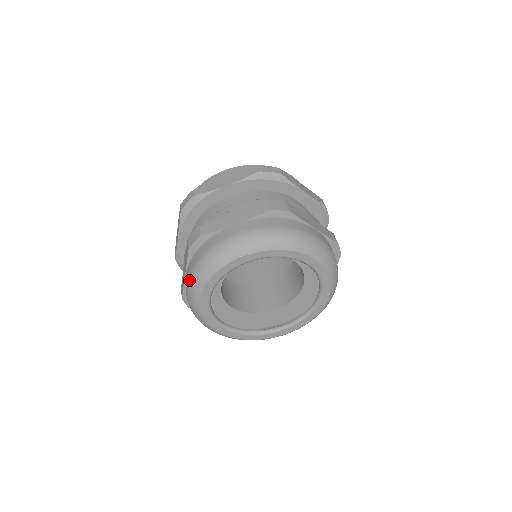
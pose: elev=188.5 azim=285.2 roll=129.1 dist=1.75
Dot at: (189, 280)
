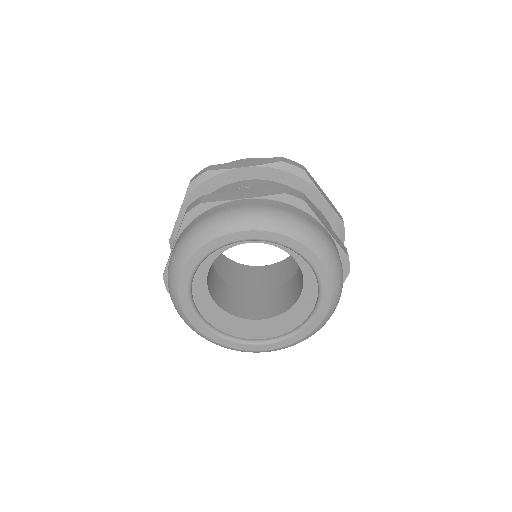
Dot at: (175, 249)
